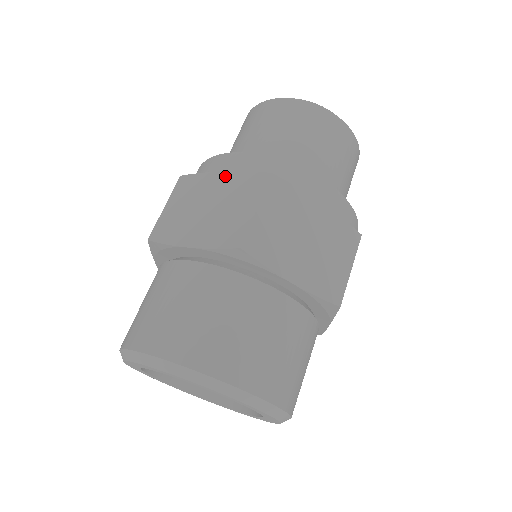
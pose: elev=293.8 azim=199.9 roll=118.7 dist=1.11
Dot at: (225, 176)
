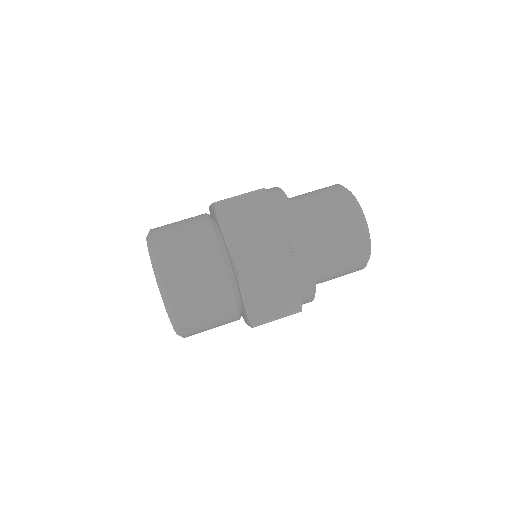
Dot at: occluded
